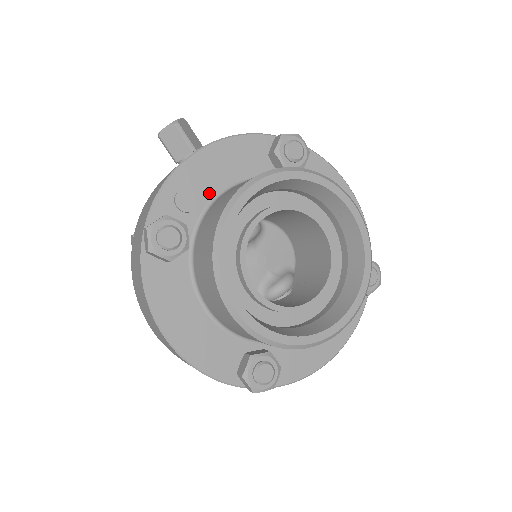
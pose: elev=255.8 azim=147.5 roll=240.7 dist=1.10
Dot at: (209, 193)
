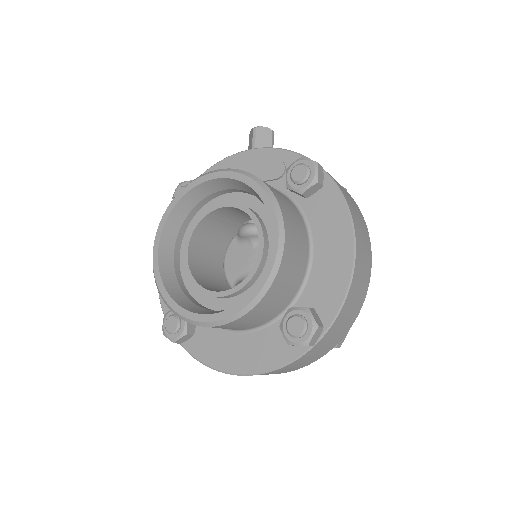
Dot at: occluded
